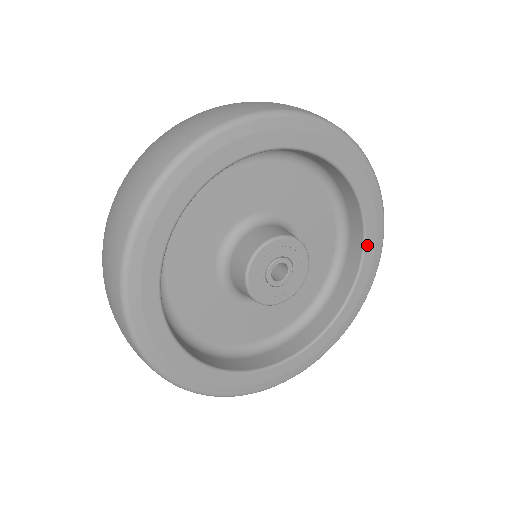
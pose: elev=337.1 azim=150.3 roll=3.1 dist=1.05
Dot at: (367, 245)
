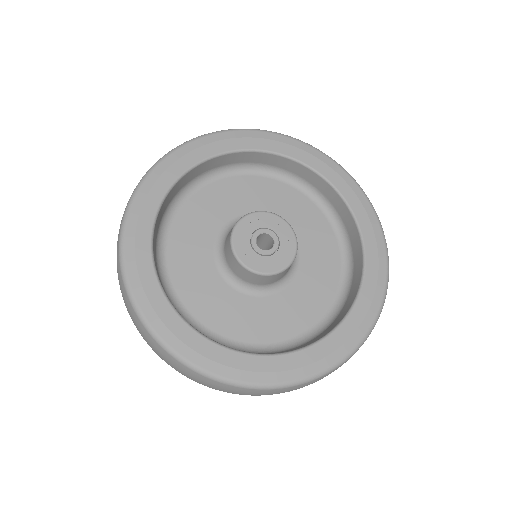
Dot at: (359, 301)
